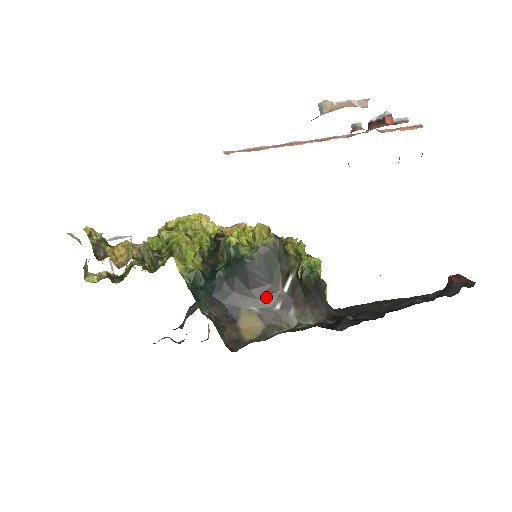
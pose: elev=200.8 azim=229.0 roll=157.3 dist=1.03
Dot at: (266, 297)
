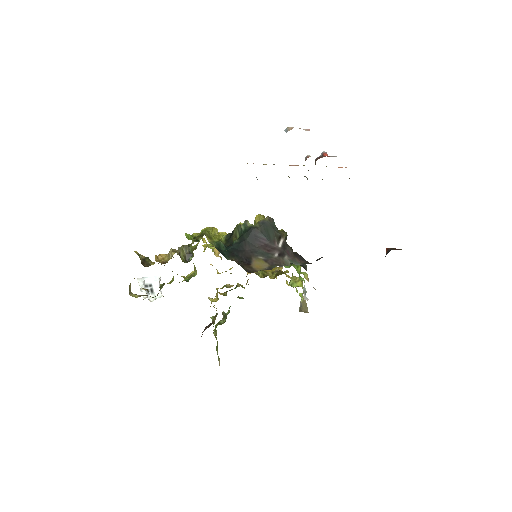
Dot at: (268, 250)
